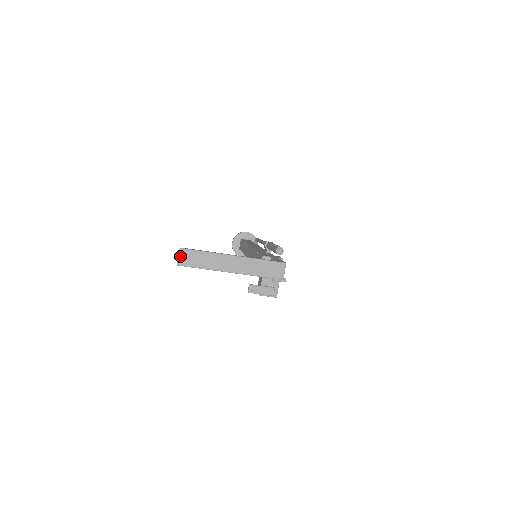
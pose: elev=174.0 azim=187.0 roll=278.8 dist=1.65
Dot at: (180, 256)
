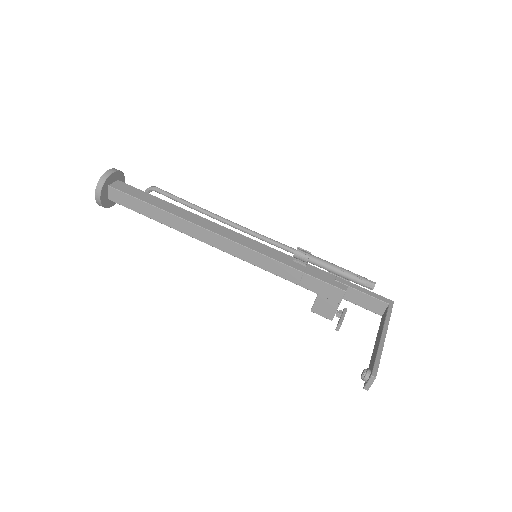
Dot at: occluded
